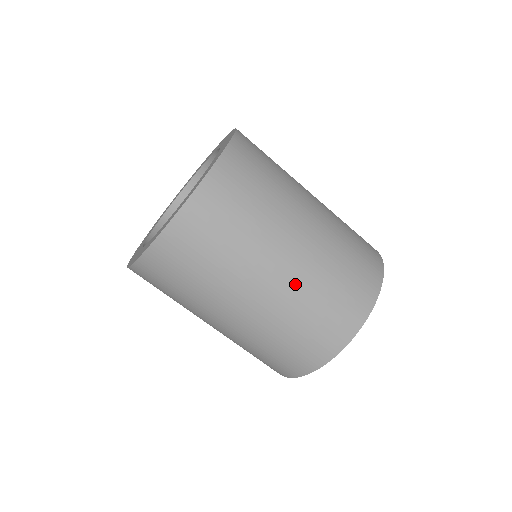
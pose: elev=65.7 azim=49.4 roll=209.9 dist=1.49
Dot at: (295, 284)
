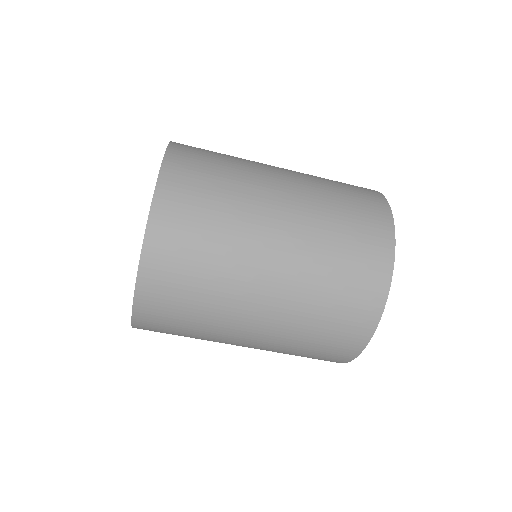
Dot at: (291, 294)
